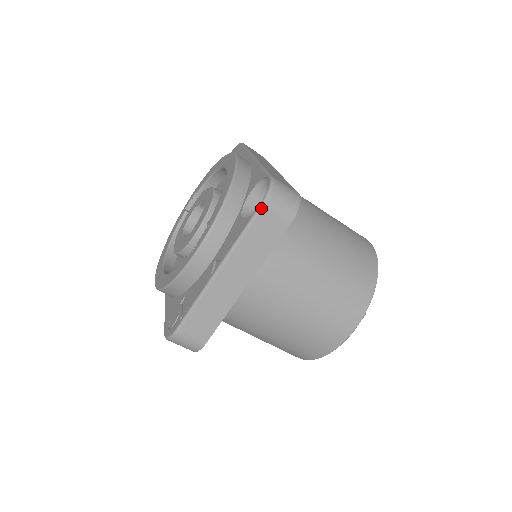
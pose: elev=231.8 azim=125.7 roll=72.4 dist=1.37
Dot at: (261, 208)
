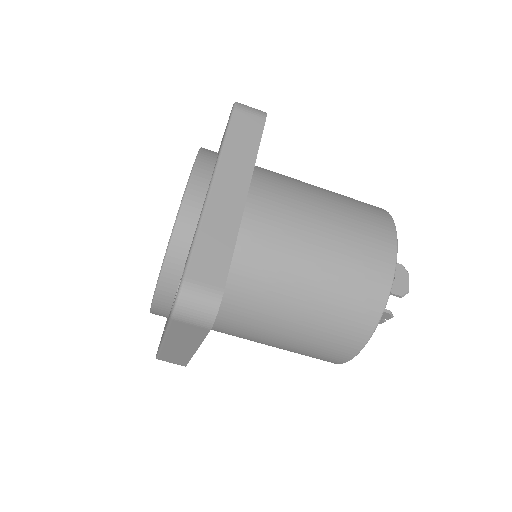
Dot at: (171, 319)
